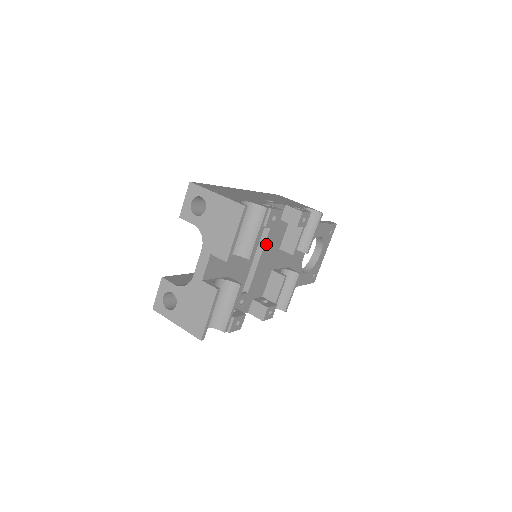
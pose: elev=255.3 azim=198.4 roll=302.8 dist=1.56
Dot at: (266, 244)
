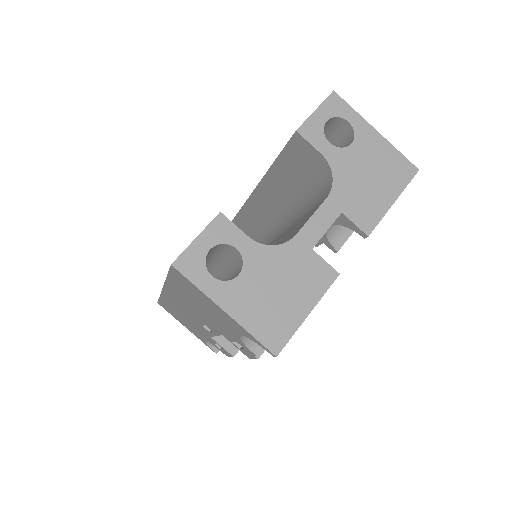
Dot at: occluded
